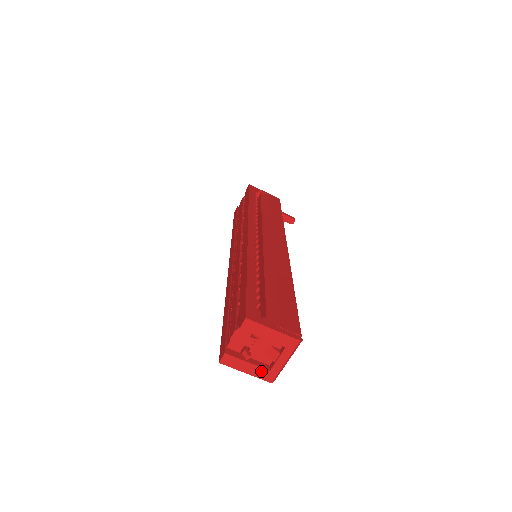
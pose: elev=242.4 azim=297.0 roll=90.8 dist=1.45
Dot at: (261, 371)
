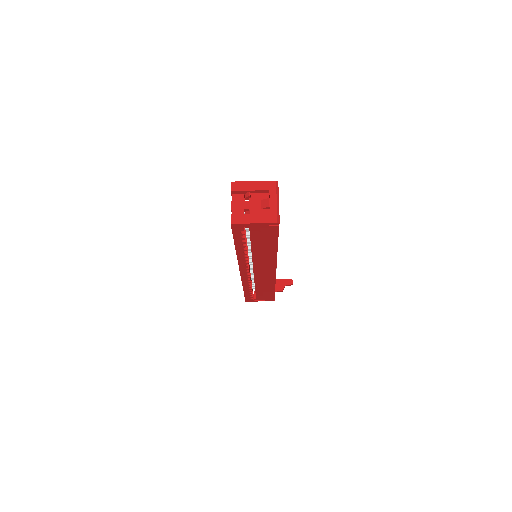
Dot at: (264, 216)
